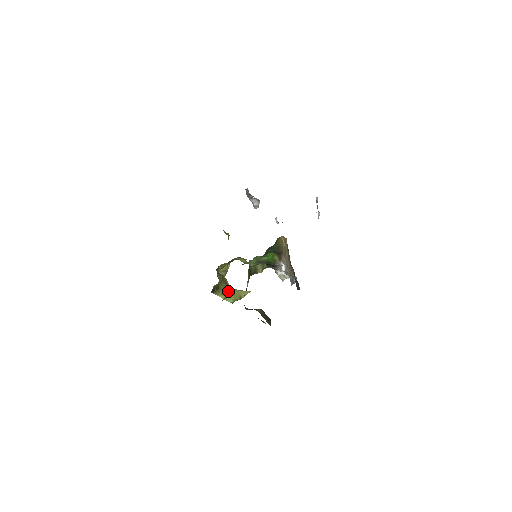
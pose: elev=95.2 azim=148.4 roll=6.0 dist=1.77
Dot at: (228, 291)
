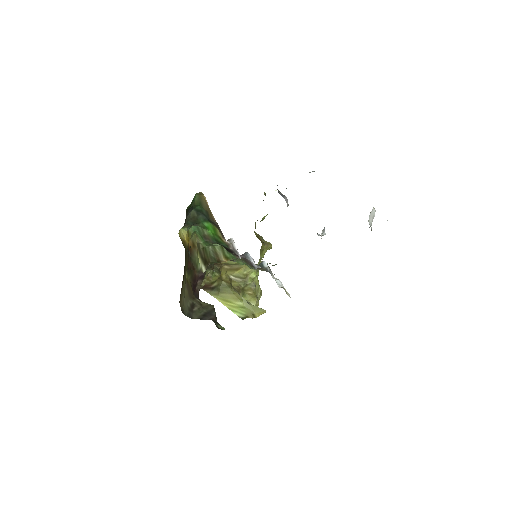
Dot at: (235, 299)
